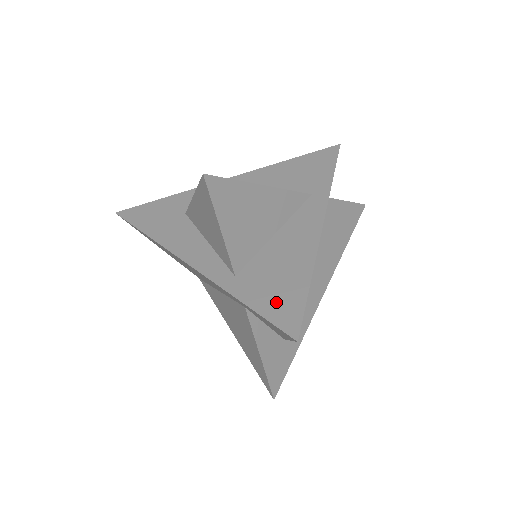
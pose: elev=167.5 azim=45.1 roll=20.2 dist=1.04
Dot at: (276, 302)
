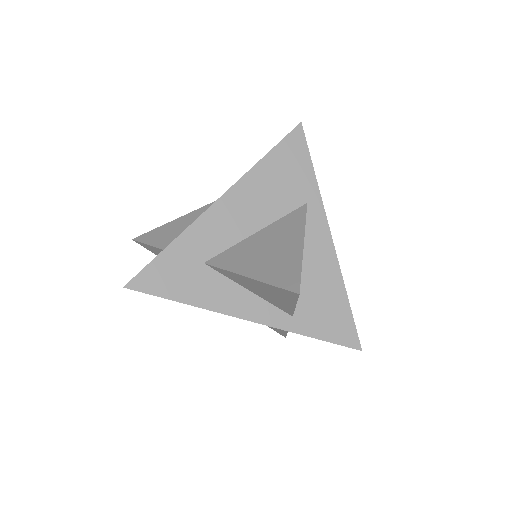
Dot at: (334, 327)
